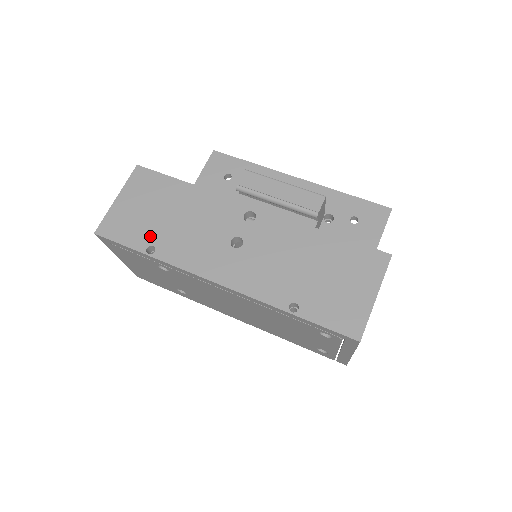
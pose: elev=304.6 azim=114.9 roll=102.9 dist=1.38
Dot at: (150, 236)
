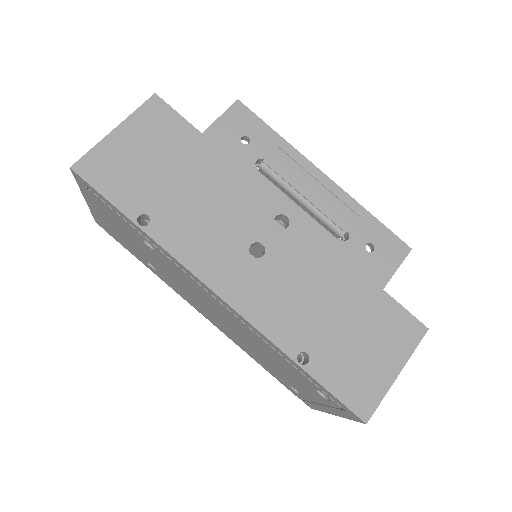
Dot at: (147, 200)
